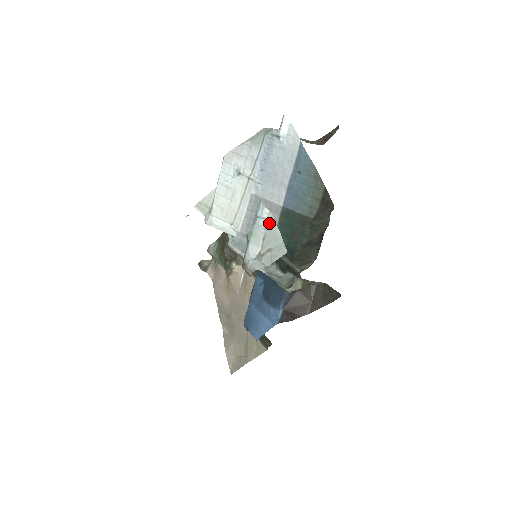
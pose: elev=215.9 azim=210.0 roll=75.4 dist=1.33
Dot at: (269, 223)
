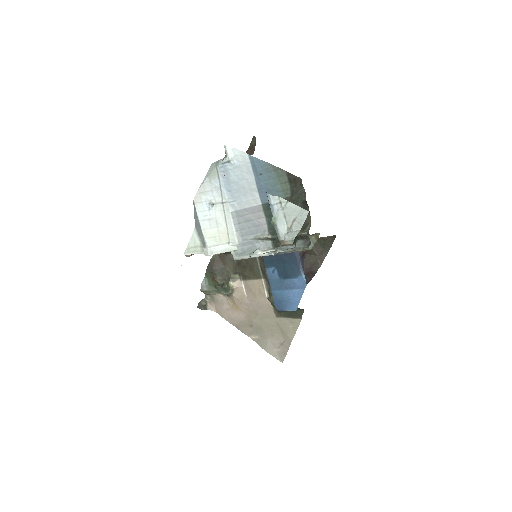
Dot at: (283, 204)
